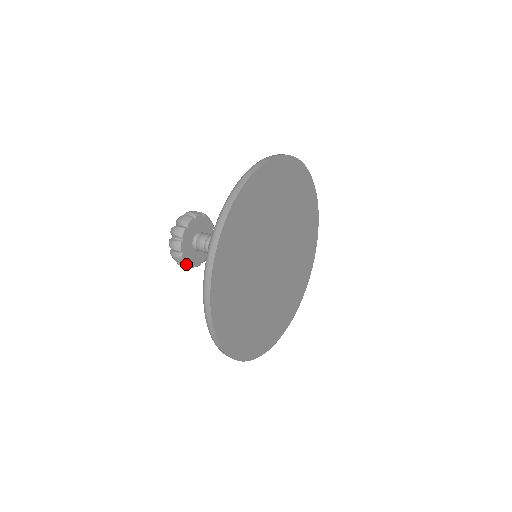
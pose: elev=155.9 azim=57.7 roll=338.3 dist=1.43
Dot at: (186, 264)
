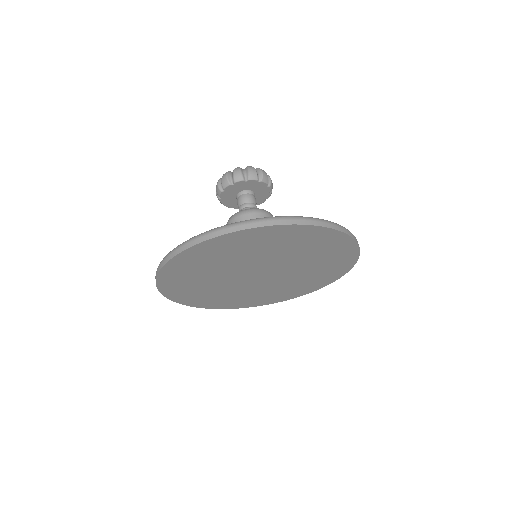
Dot at: (219, 198)
